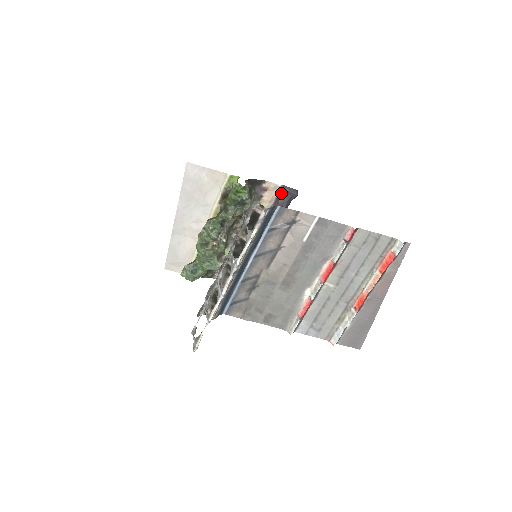
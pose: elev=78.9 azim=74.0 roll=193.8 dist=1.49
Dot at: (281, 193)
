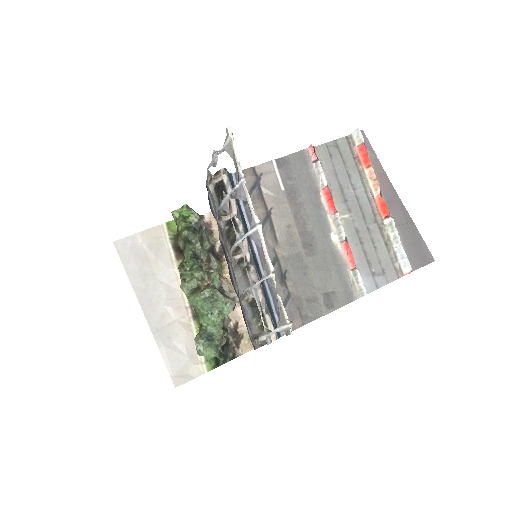
Dot at: occluded
